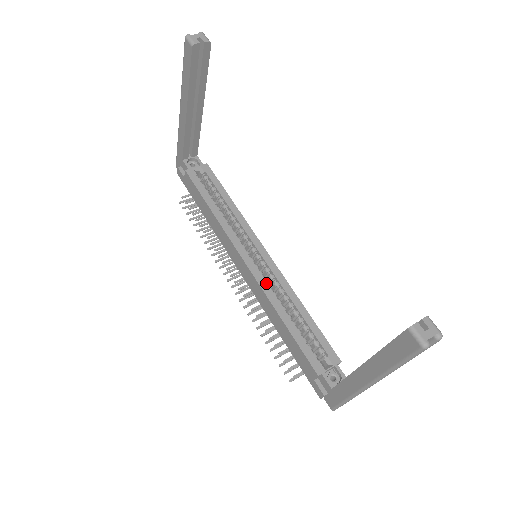
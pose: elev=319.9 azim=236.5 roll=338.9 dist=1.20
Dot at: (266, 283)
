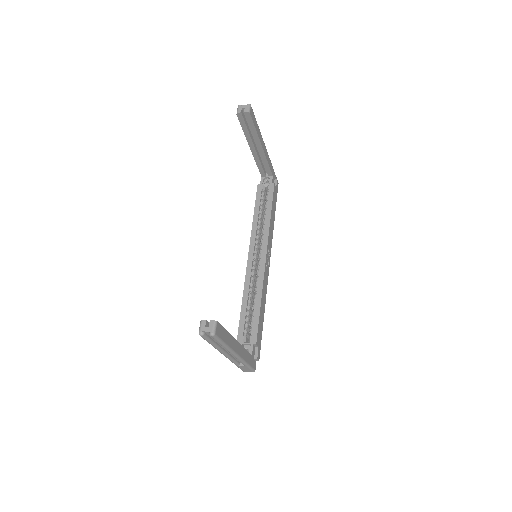
Dot at: (250, 275)
